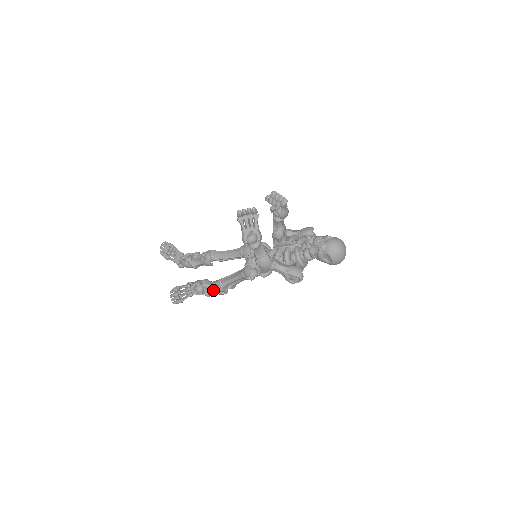
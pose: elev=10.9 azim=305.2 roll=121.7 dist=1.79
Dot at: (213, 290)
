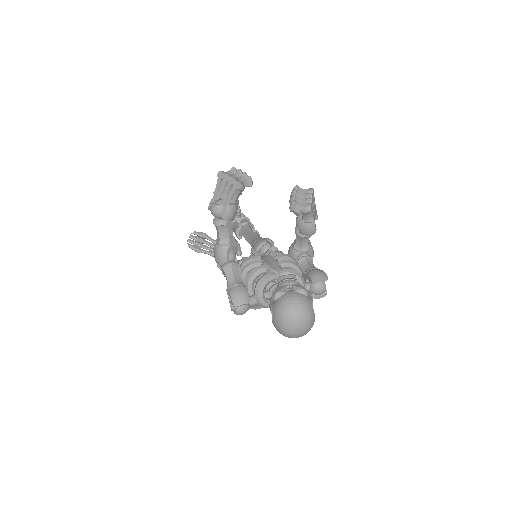
Dot at: occluded
